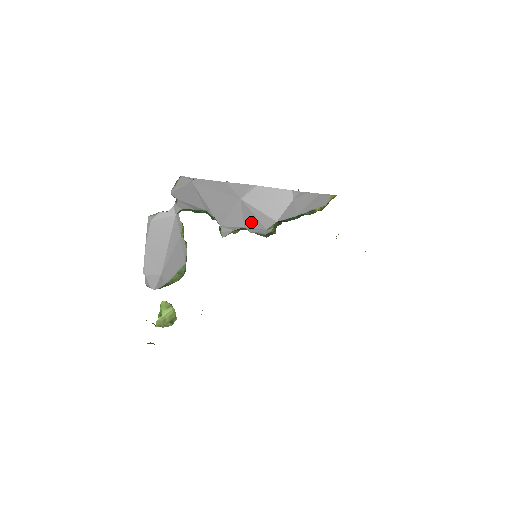
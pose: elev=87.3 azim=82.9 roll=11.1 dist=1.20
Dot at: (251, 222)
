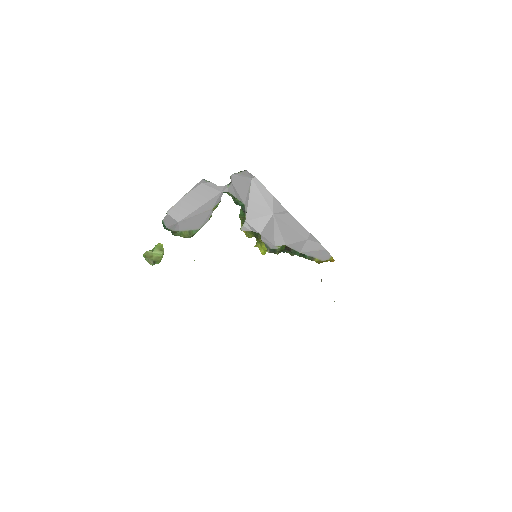
Dot at: (268, 233)
